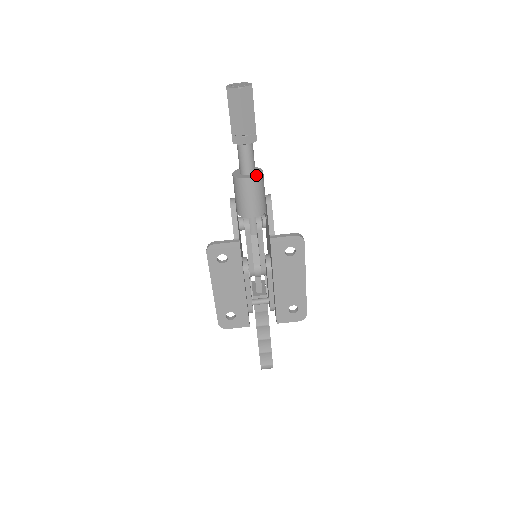
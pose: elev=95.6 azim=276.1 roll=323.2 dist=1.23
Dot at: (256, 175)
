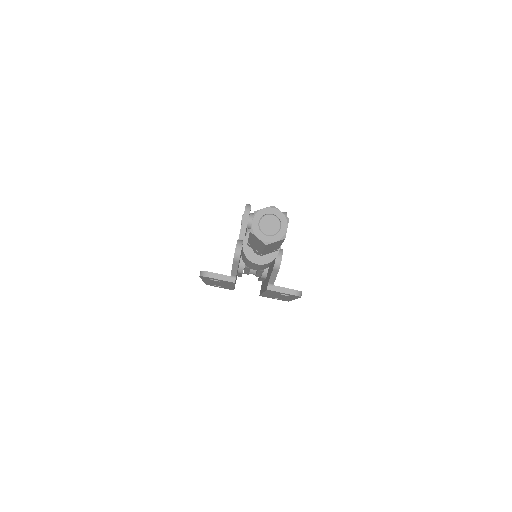
Dot at: (268, 260)
